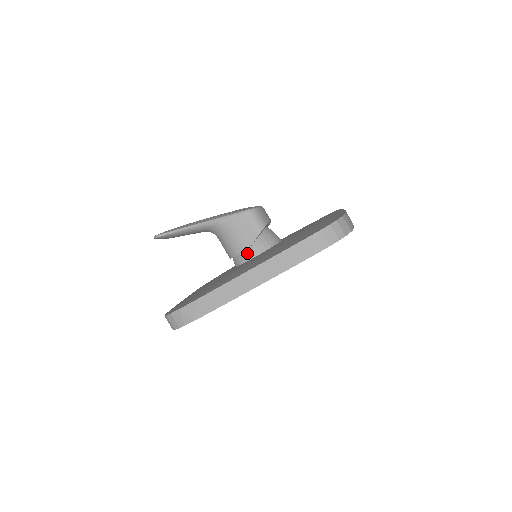
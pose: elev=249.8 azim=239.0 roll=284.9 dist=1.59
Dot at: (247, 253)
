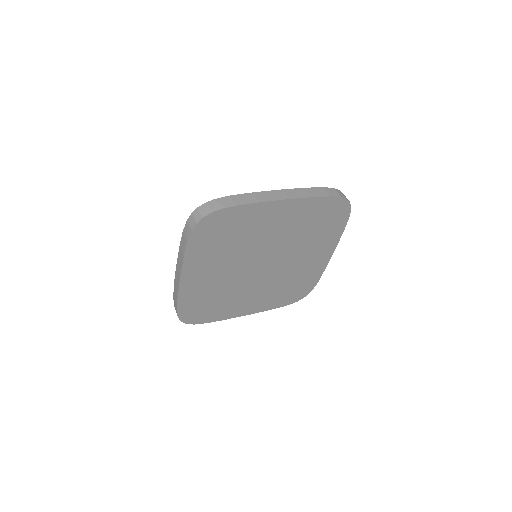
Dot at: occluded
